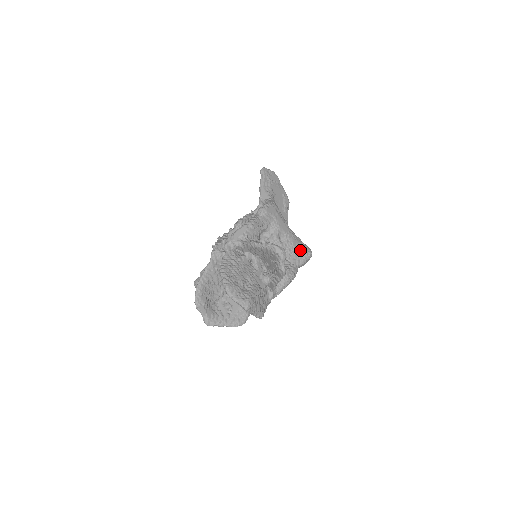
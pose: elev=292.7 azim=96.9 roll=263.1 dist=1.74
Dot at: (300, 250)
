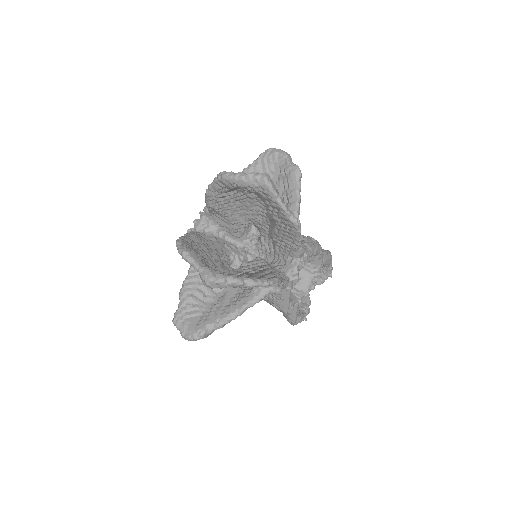
Dot at: occluded
